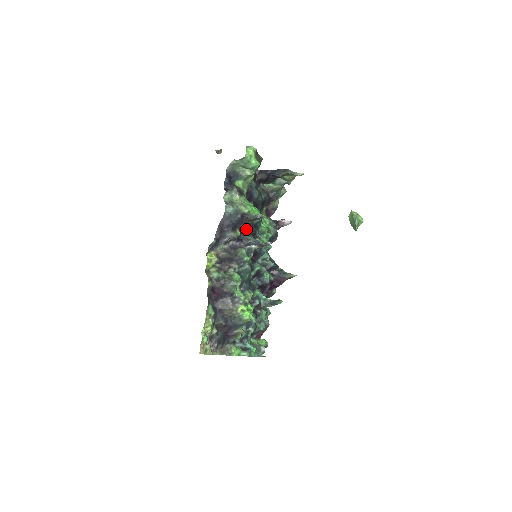
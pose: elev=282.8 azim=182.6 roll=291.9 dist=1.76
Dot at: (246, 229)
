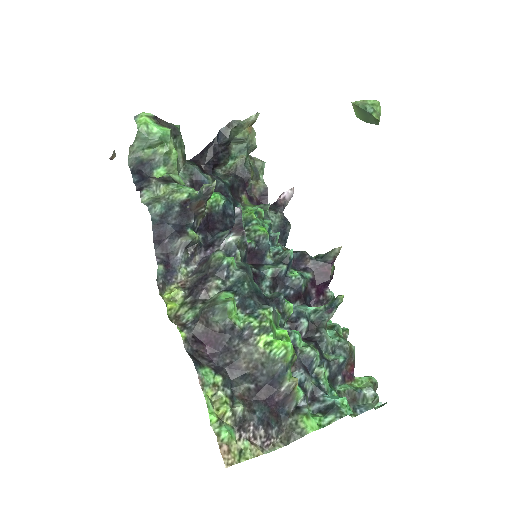
Dot at: (212, 227)
